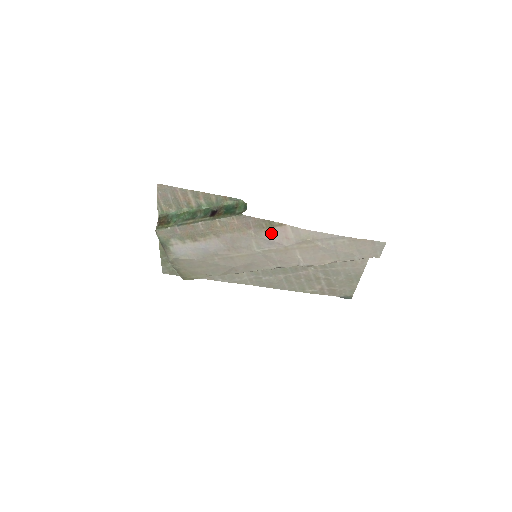
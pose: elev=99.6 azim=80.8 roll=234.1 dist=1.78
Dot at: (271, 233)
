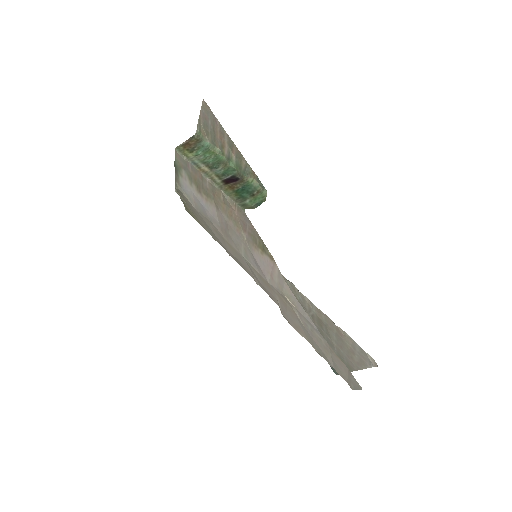
Dot at: (260, 256)
